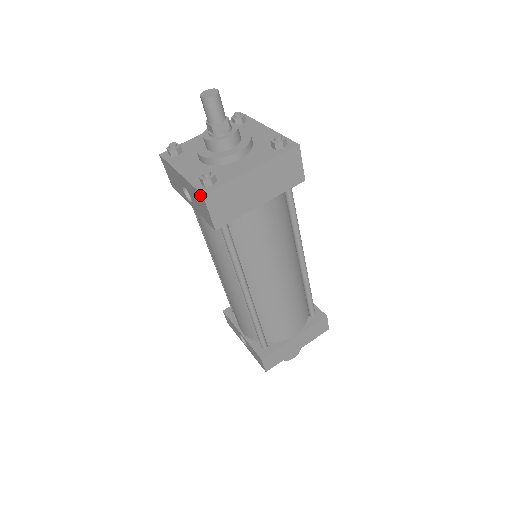
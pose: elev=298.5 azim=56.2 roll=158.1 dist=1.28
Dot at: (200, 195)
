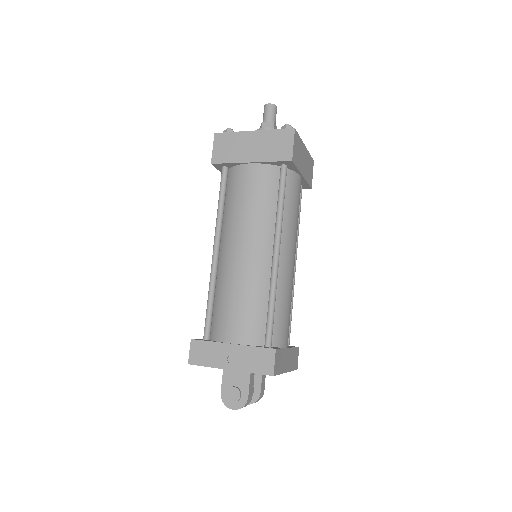
Dot at: occluded
